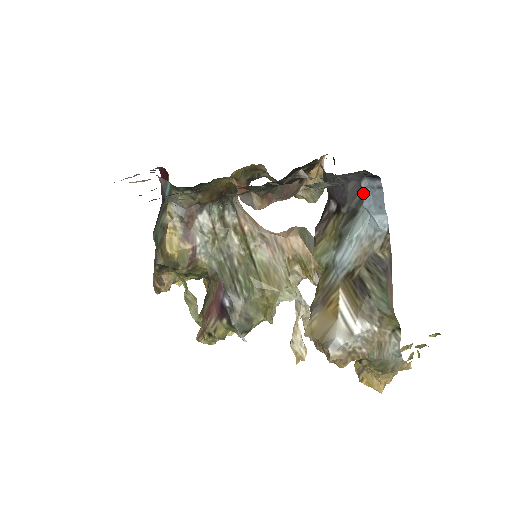
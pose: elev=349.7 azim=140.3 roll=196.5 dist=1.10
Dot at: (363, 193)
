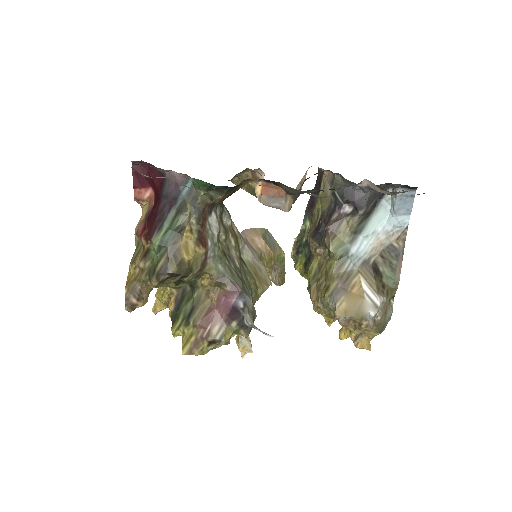
Dot at: (397, 199)
